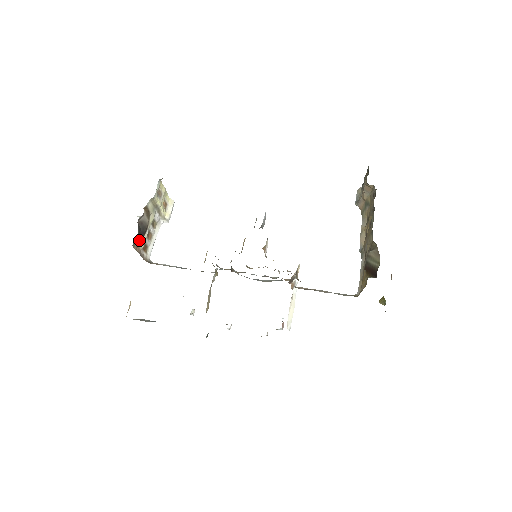
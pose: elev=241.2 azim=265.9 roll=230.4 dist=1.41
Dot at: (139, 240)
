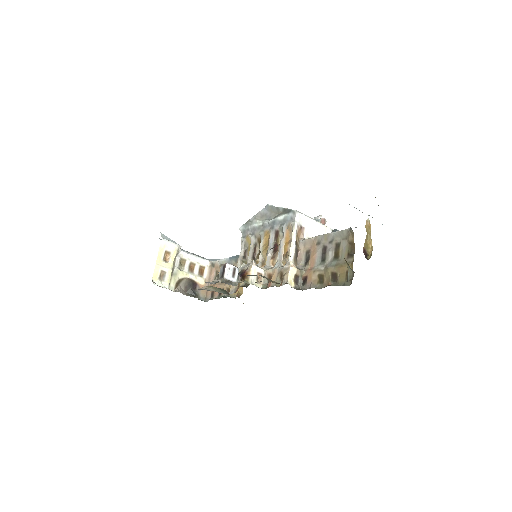
Dot at: occluded
